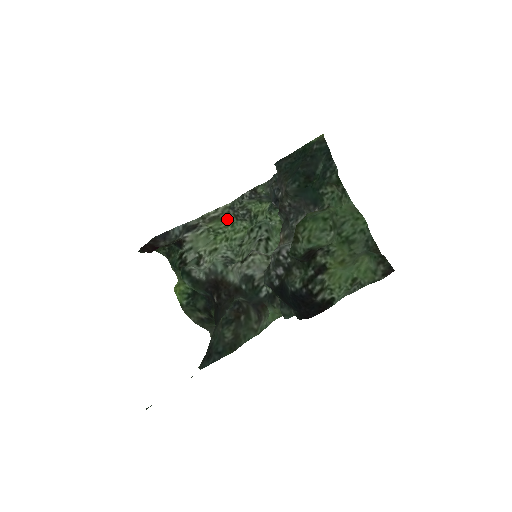
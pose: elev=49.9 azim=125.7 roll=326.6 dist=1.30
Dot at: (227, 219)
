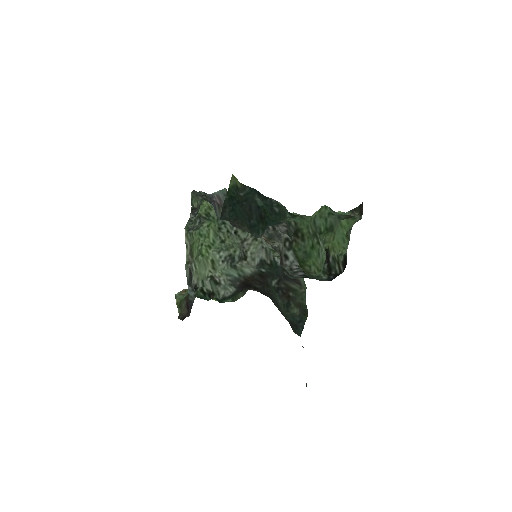
Dot at: (195, 238)
